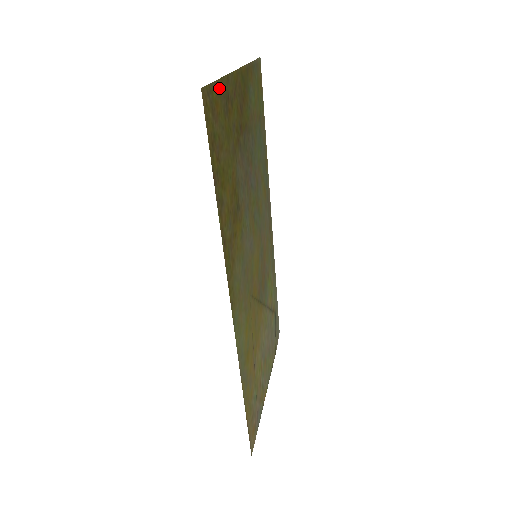
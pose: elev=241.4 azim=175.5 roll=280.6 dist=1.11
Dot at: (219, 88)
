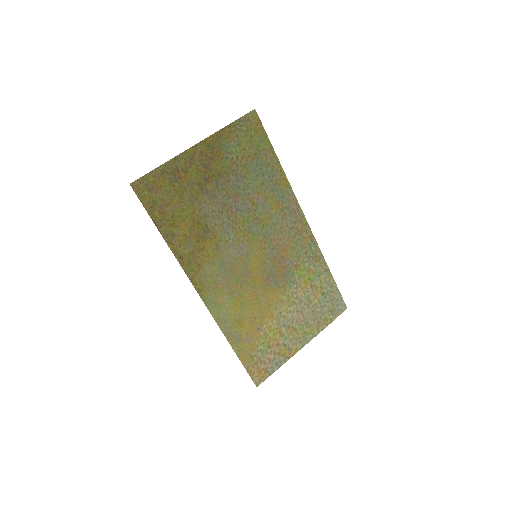
Dot at: (160, 172)
